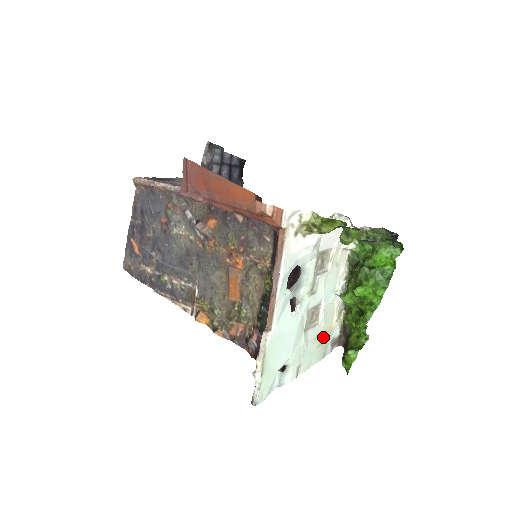
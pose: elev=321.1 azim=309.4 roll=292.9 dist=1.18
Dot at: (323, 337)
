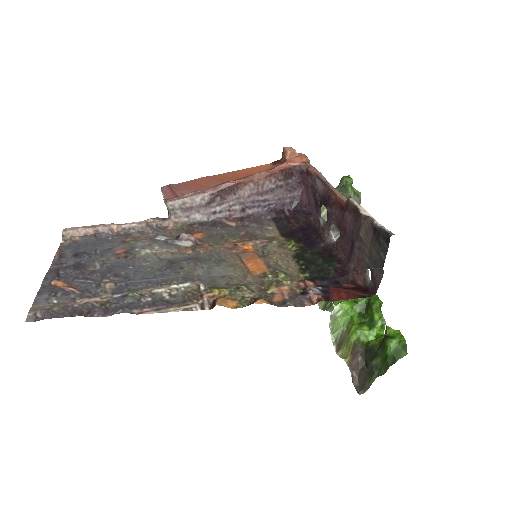
Dot at: occluded
